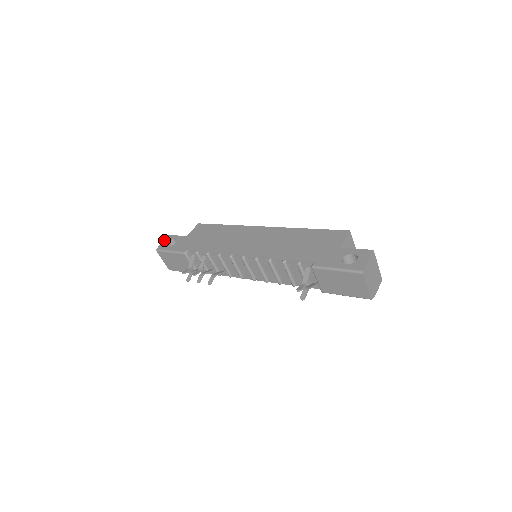
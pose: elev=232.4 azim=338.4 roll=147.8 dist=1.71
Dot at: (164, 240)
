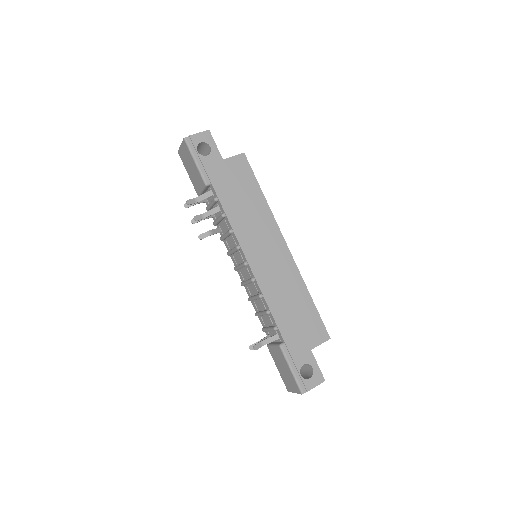
Dot at: (200, 133)
